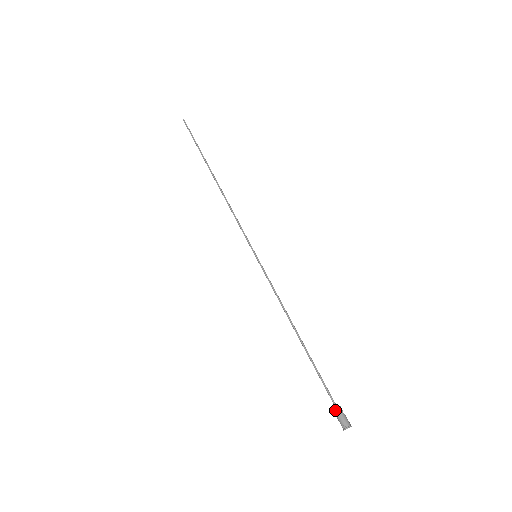
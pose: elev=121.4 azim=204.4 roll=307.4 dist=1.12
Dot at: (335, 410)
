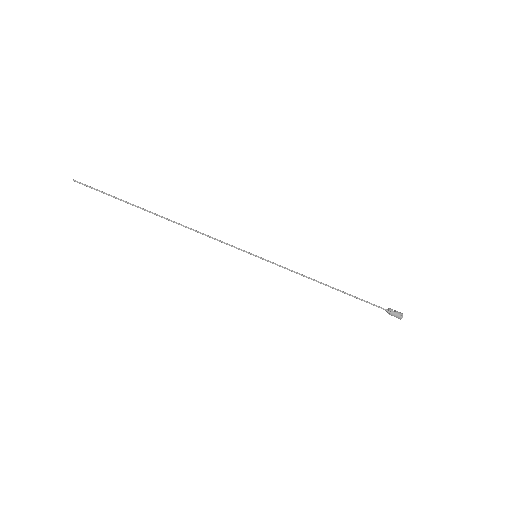
Dot at: (388, 313)
